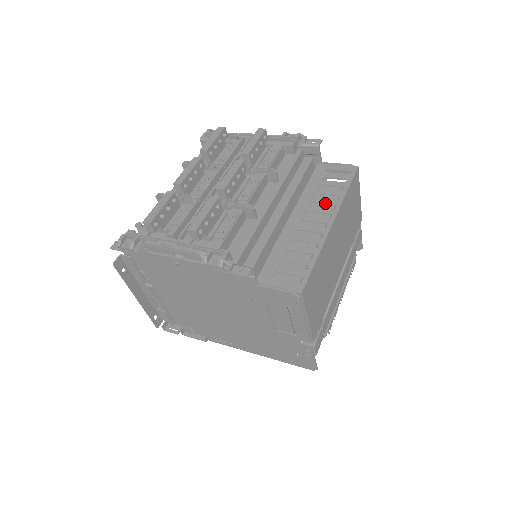
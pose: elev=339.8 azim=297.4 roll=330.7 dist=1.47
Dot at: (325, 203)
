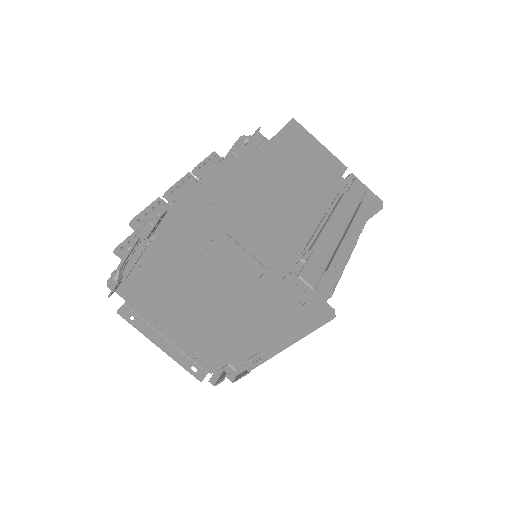
Dot at: occluded
